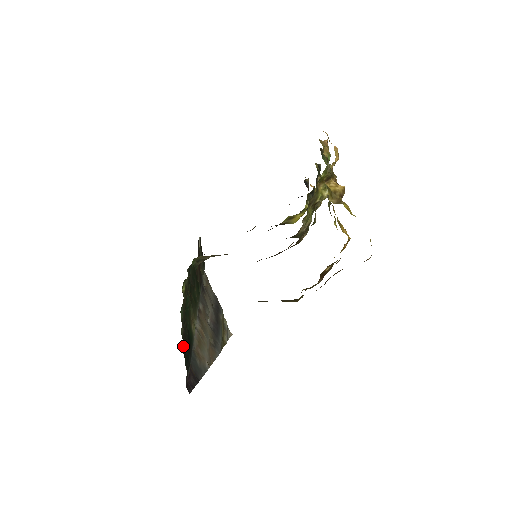
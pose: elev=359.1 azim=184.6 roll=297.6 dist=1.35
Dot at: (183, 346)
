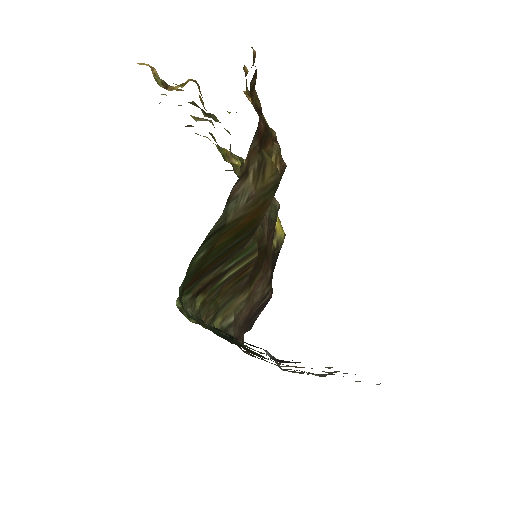
Dot at: occluded
